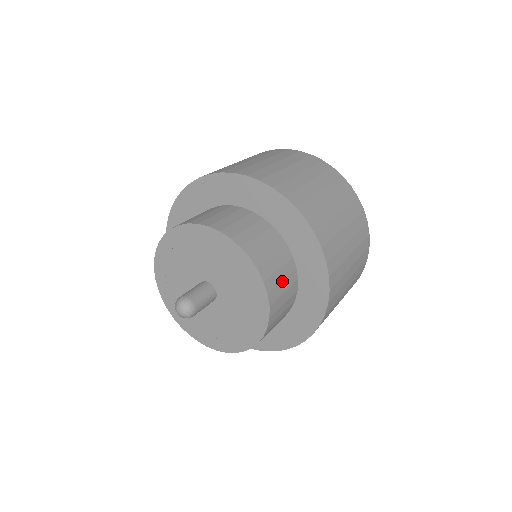
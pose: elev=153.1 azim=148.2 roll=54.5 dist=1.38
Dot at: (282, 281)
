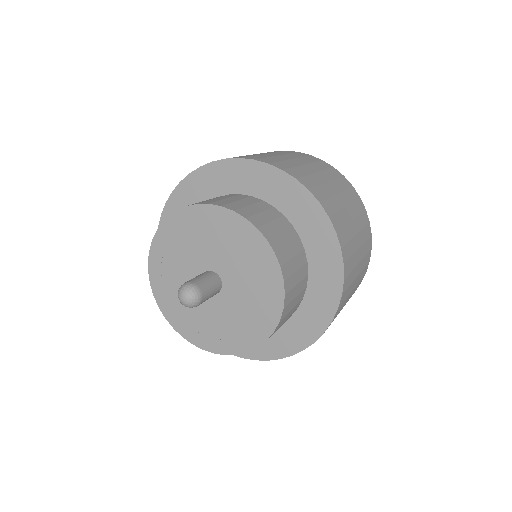
Dot at: (249, 206)
